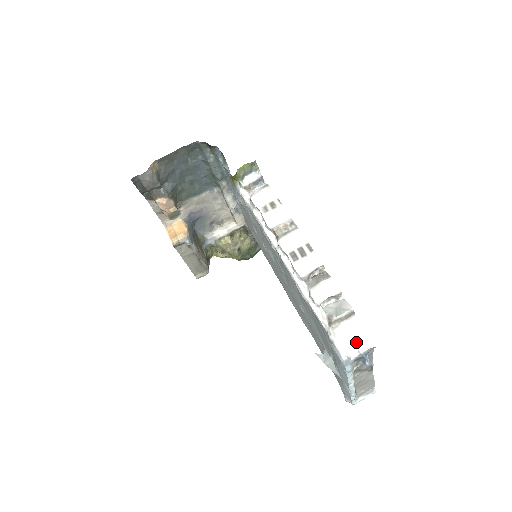
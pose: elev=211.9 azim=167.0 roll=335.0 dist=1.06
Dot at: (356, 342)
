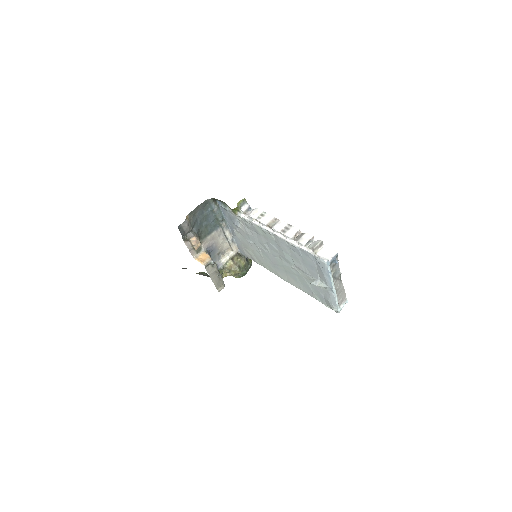
Dot at: (329, 254)
